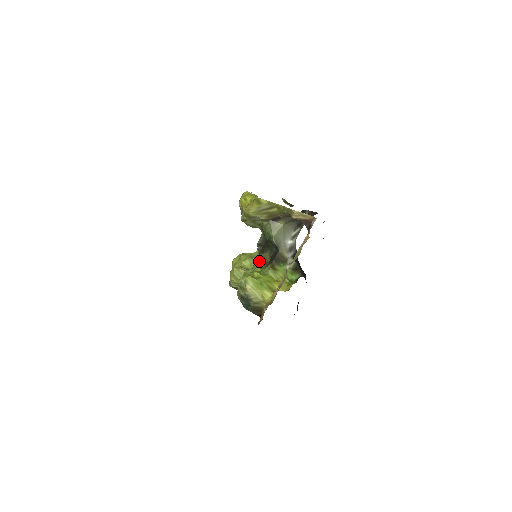
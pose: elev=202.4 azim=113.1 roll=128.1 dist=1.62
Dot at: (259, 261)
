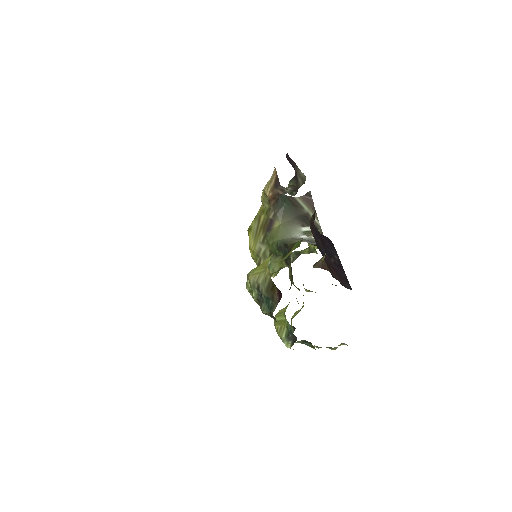
Dot at: occluded
